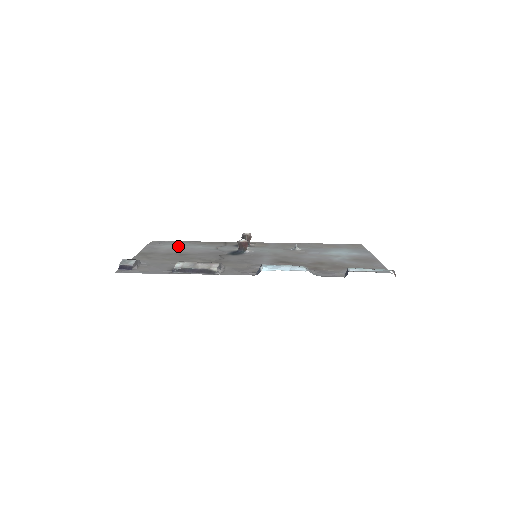
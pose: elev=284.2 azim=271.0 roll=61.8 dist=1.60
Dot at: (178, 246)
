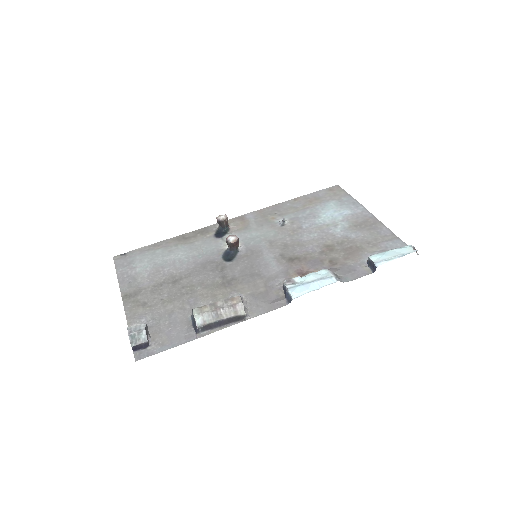
Dot at: (155, 262)
